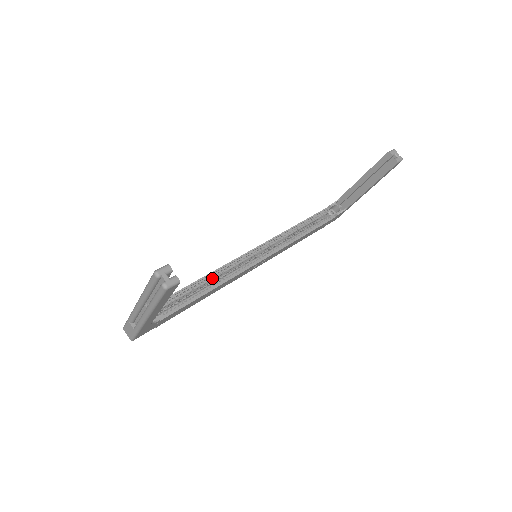
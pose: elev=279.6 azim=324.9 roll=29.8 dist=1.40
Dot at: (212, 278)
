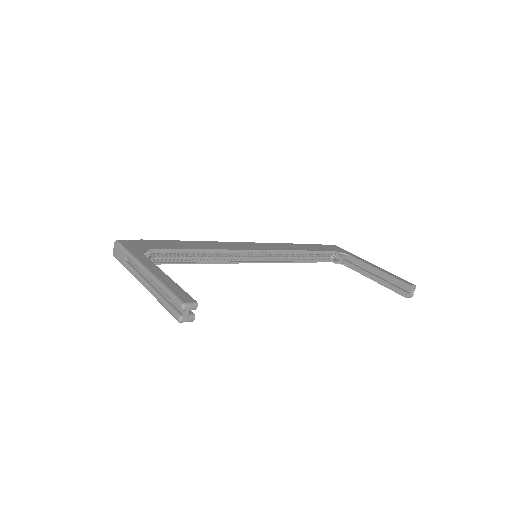
Dot at: (212, 253)
